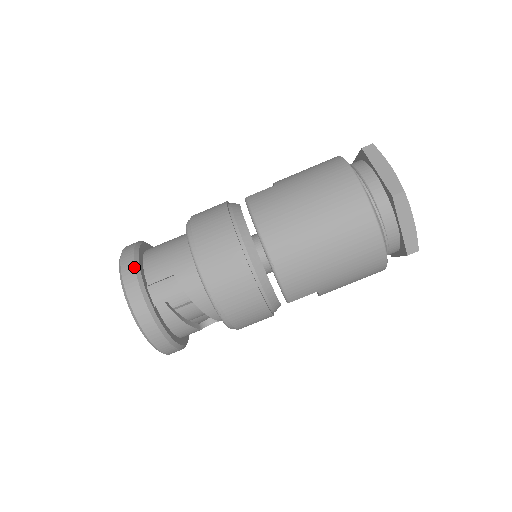
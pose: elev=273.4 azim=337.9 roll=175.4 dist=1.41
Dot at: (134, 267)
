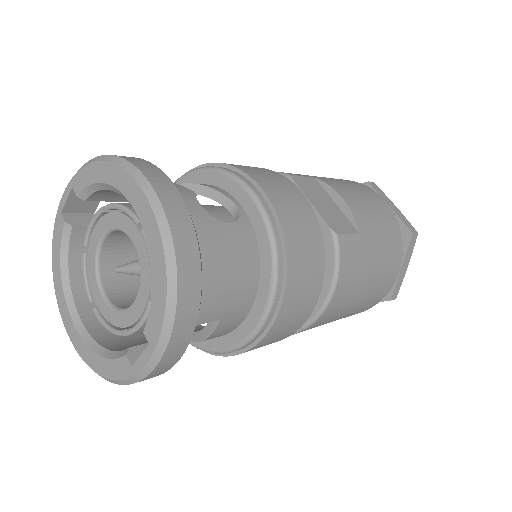
Dot at: occluded
